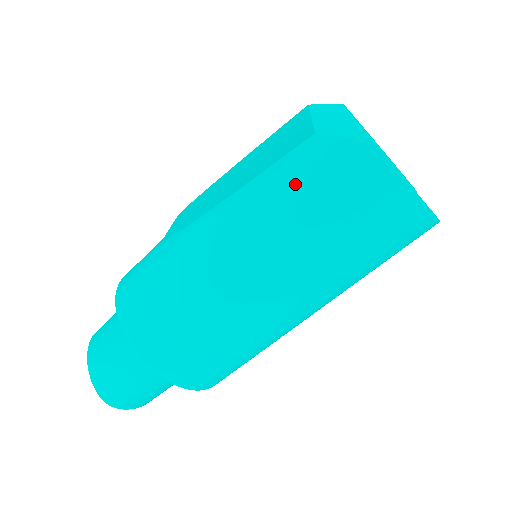
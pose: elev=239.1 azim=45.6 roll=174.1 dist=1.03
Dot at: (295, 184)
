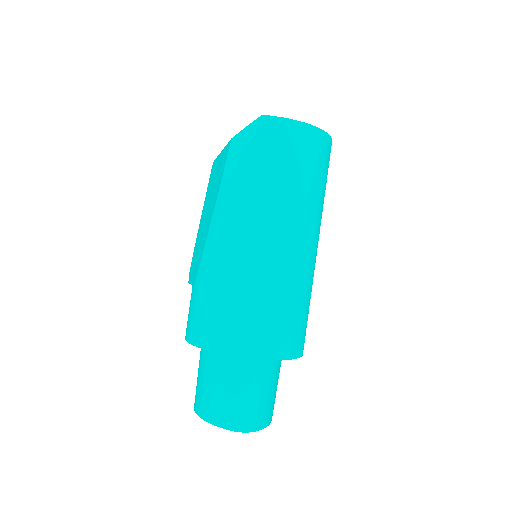
Dot at: (243, 167)
